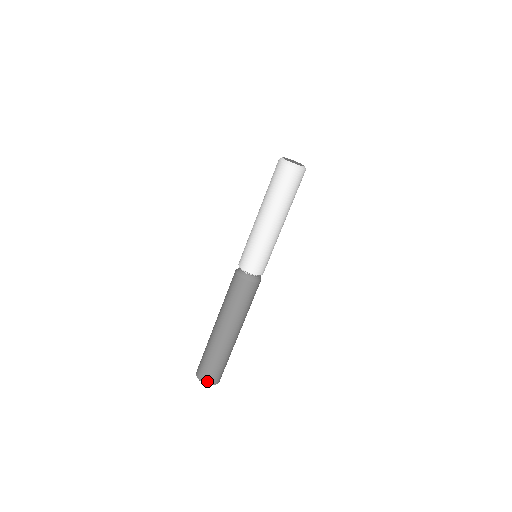
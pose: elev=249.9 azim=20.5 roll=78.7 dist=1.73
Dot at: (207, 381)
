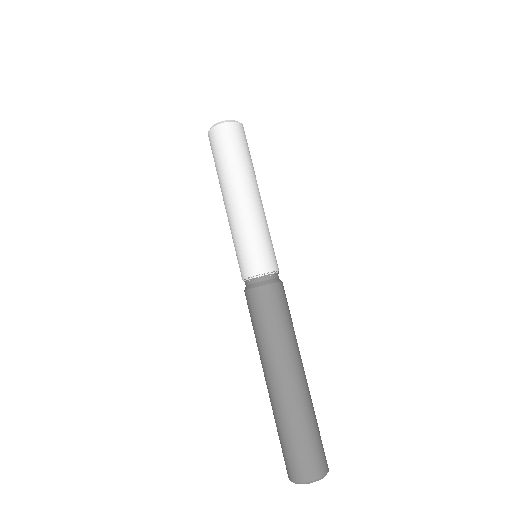
Dot at: (309, 475)
